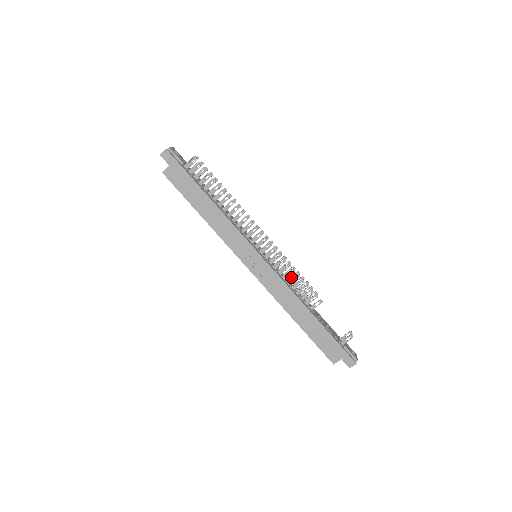
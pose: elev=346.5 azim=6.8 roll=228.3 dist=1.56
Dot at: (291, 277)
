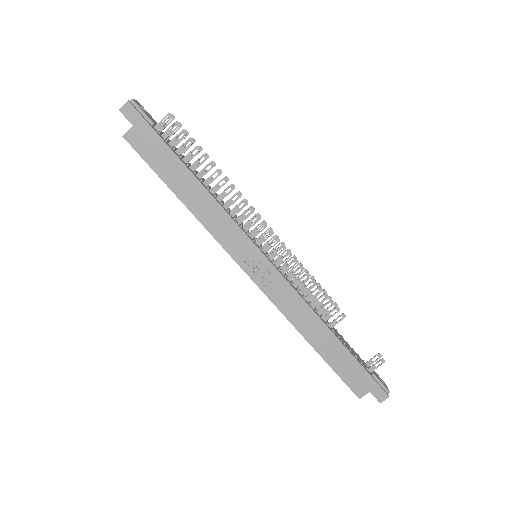
Dot at: (303, 284)
